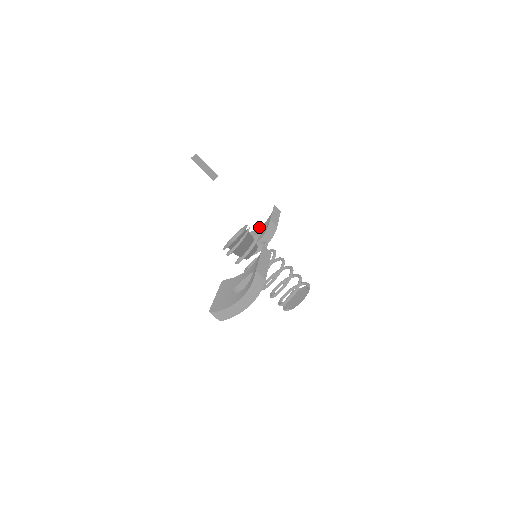
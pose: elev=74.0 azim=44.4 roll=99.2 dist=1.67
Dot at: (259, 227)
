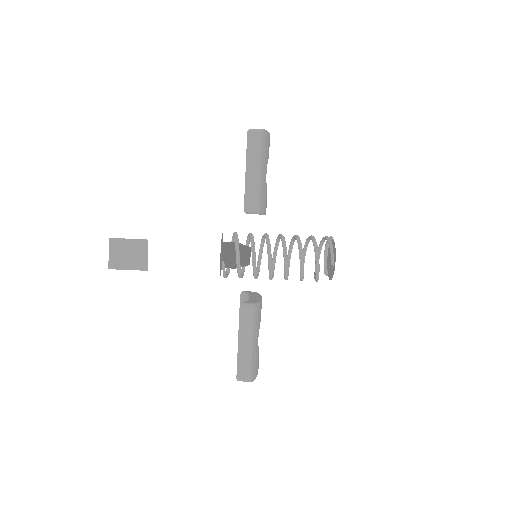
Dot at: occluded
